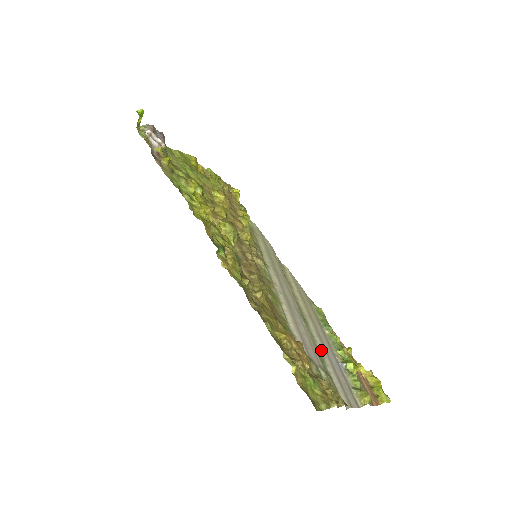
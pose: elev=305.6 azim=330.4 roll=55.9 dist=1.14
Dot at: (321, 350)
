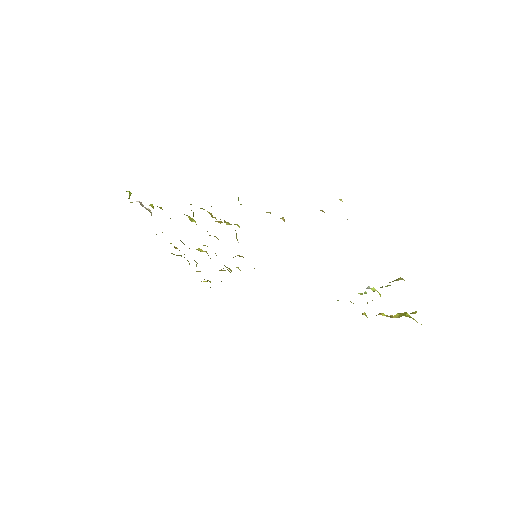
Dot at: occluded
